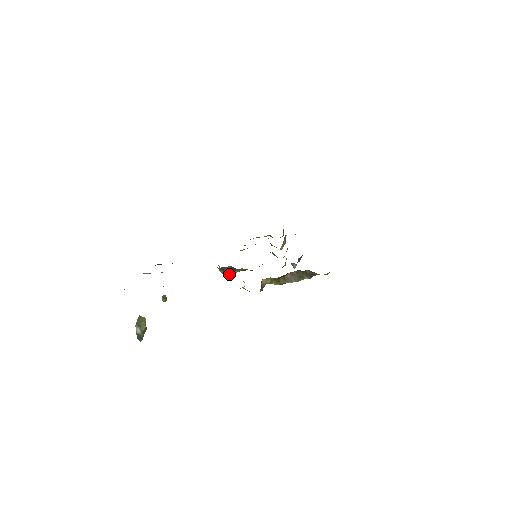
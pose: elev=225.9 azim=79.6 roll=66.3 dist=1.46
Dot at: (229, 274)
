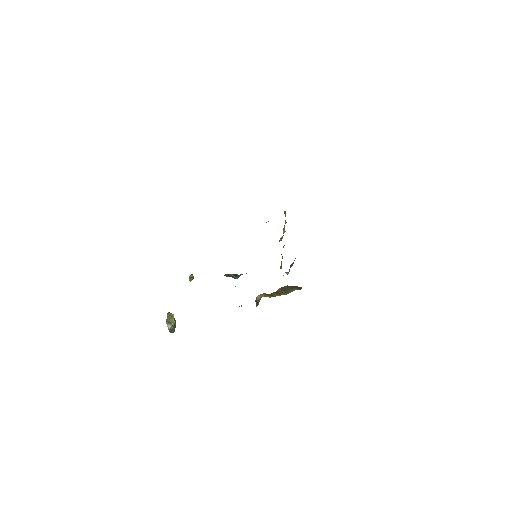
Dot at: occluded
